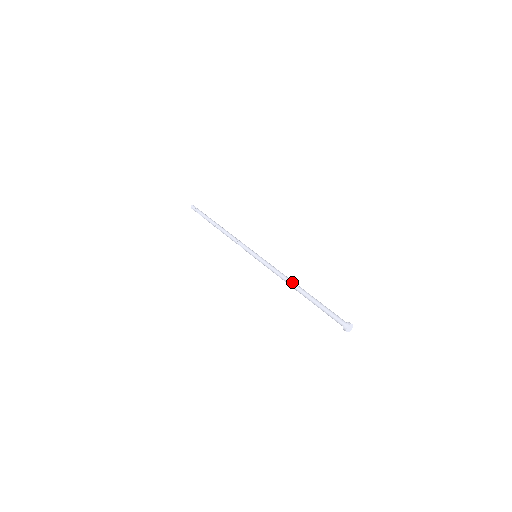
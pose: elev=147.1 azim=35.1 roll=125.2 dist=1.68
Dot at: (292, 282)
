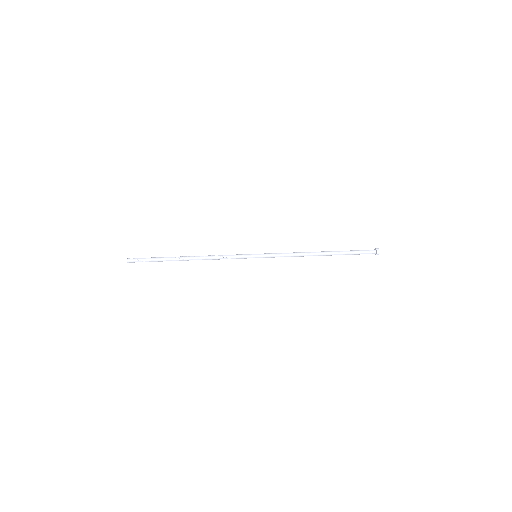
Dot at: (311, 253)
